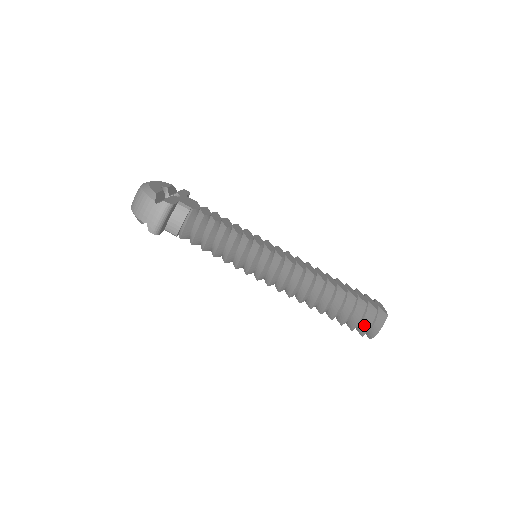
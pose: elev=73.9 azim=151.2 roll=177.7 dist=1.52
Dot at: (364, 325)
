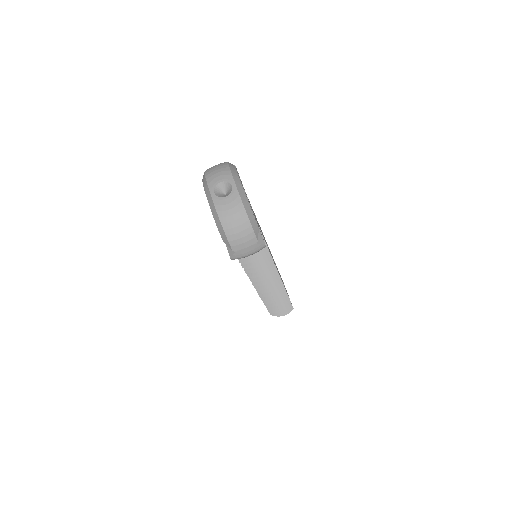
Dot at: occluded
